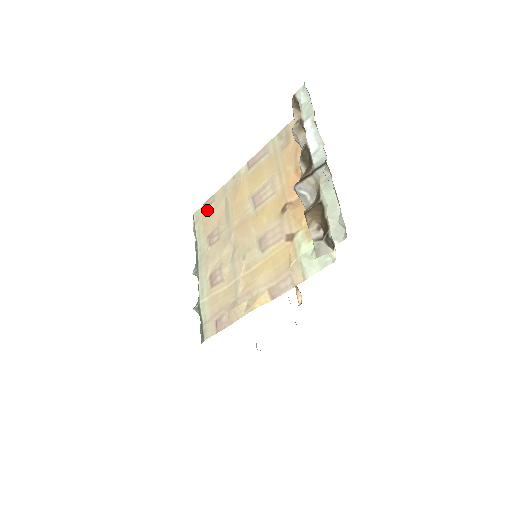
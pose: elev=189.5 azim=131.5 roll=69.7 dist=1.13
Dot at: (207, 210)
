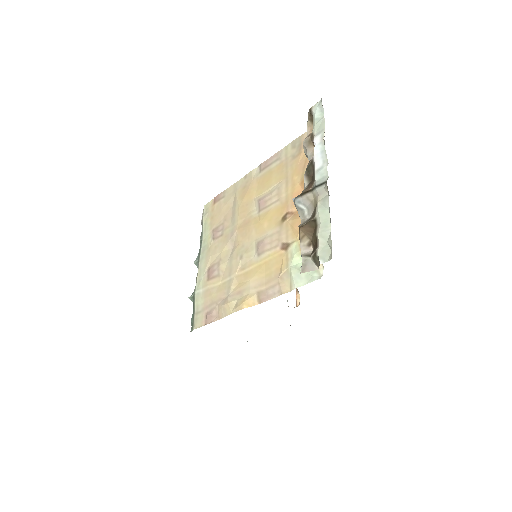
Dot at: (216, 204)
